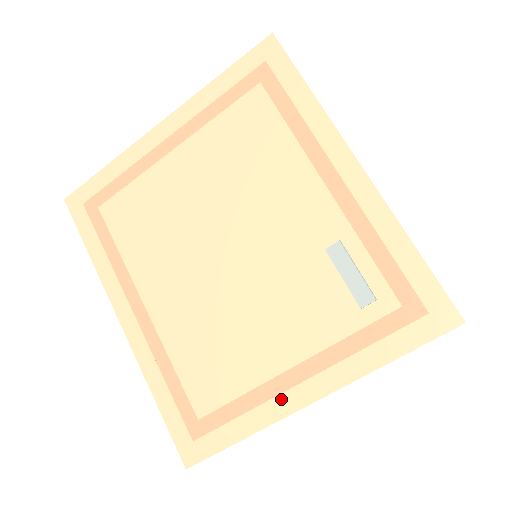
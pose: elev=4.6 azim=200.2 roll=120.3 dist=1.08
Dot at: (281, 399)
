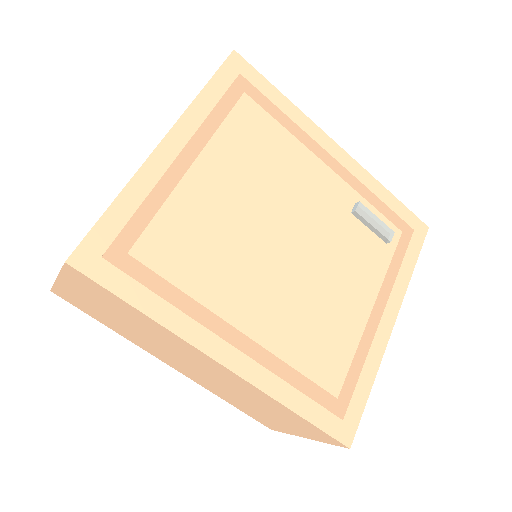
Dot at: (378, 335)
